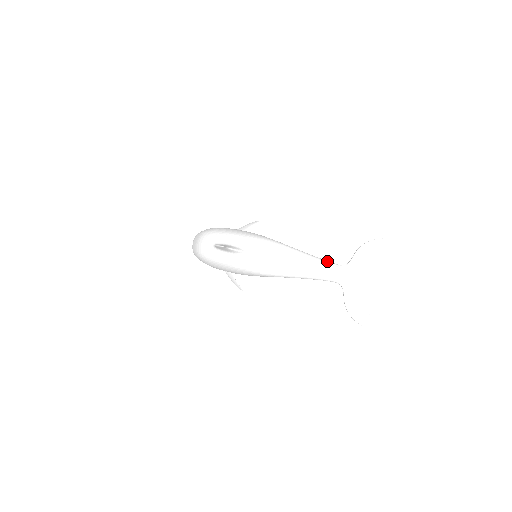
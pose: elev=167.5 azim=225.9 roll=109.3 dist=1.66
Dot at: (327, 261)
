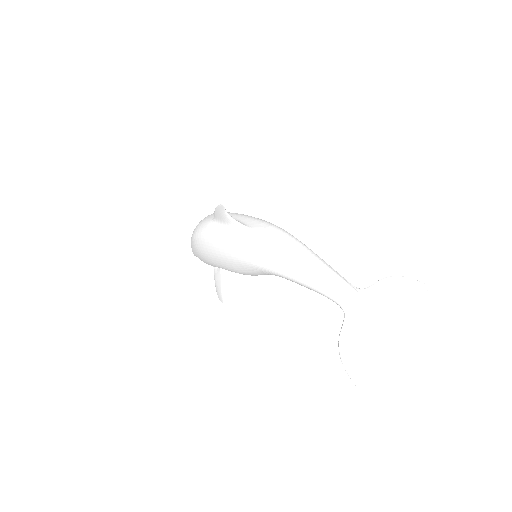
Dot at: occluded
